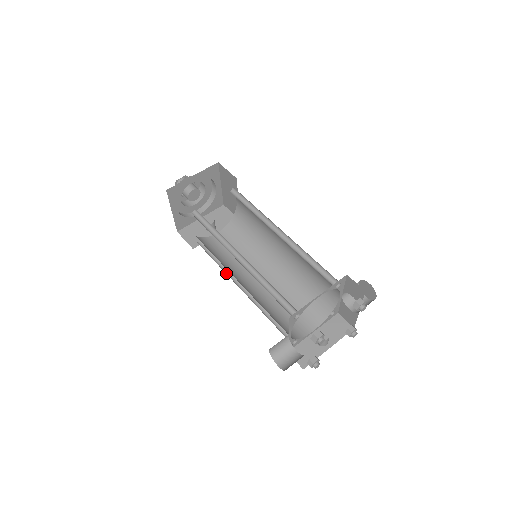
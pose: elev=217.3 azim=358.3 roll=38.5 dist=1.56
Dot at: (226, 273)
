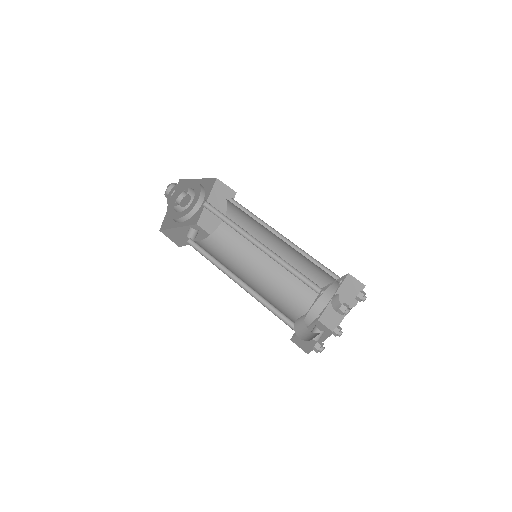
Dot at: occluded
